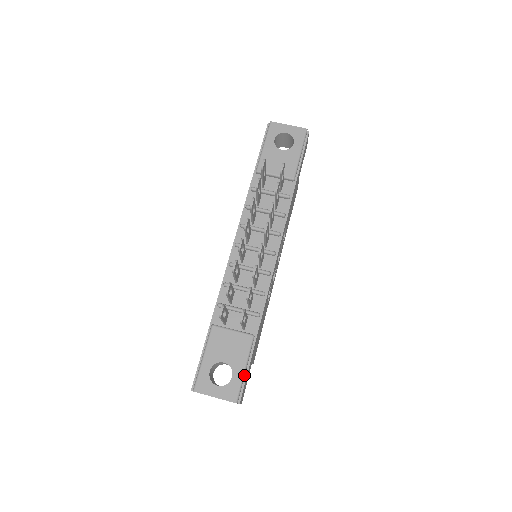
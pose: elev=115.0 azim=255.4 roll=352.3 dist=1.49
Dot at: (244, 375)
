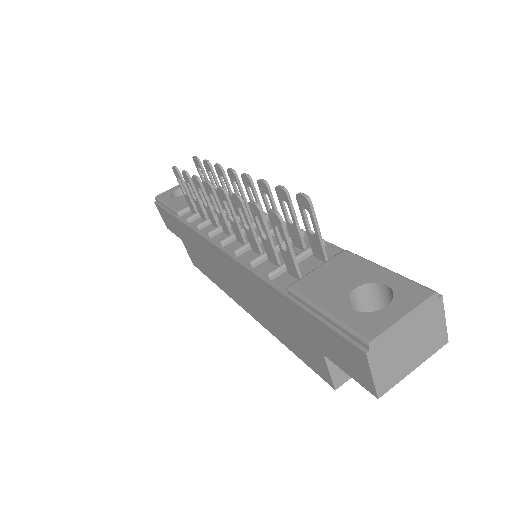
Dot at: (395, 274)
